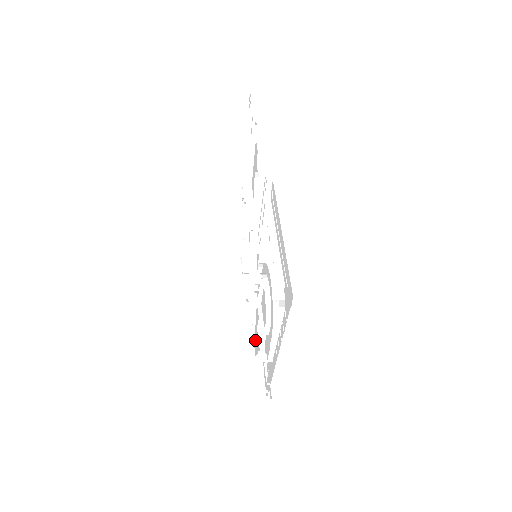
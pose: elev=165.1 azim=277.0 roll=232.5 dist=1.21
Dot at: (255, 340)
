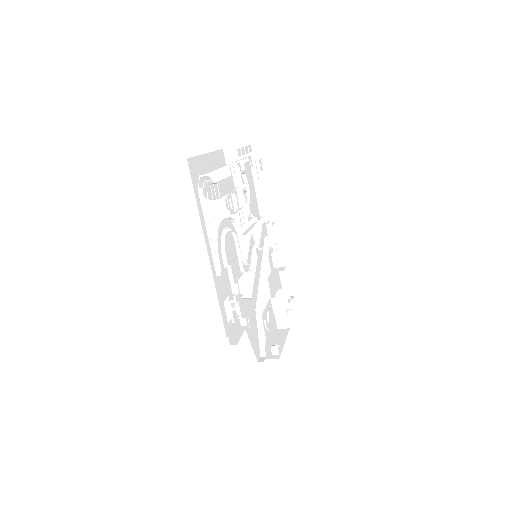
Dot at: (263, 345)
